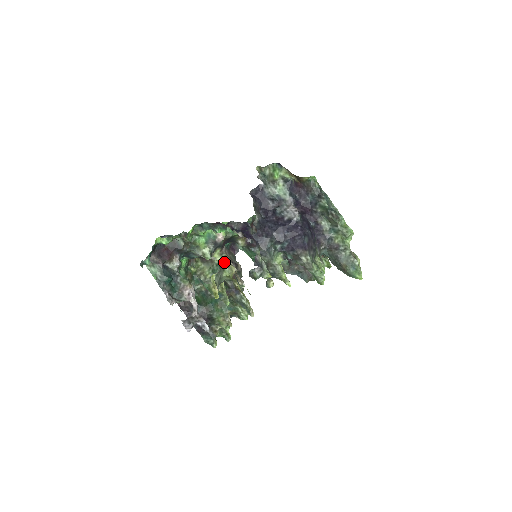
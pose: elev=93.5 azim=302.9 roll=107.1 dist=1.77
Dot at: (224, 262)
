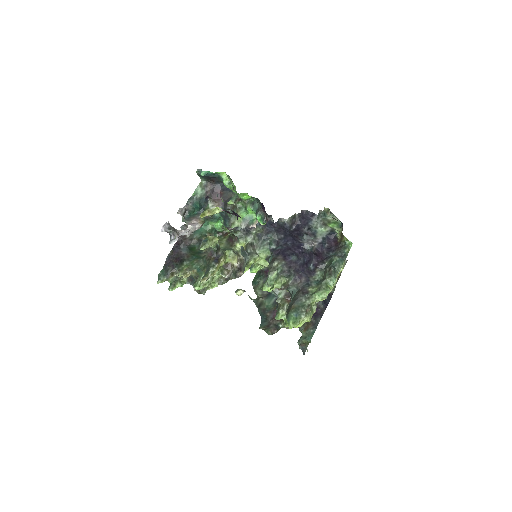
Dot at: (237, 253)
